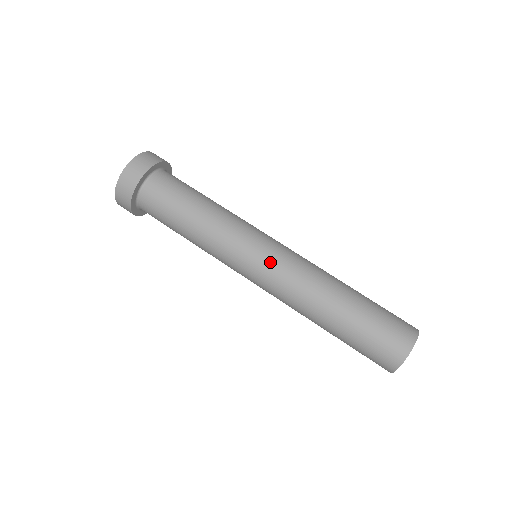
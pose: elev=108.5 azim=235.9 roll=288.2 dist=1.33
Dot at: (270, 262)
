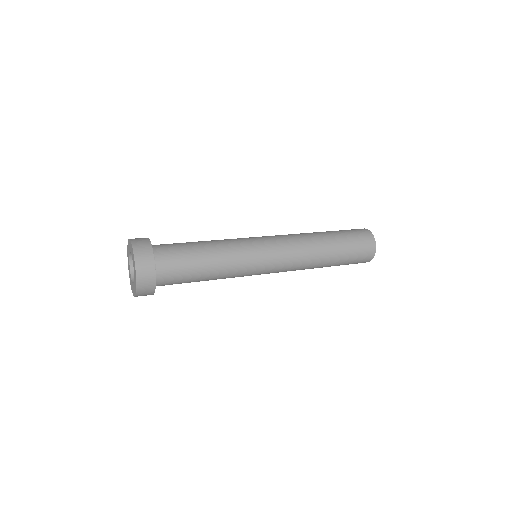
Dot at: (276, 246)
